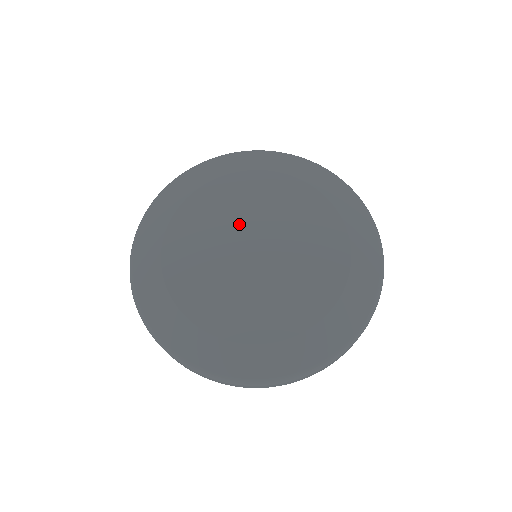
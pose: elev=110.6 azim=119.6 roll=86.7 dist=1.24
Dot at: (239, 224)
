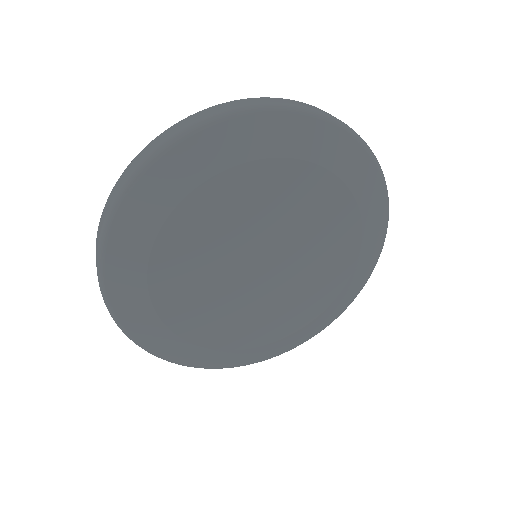
Dot at: (243, 240)
